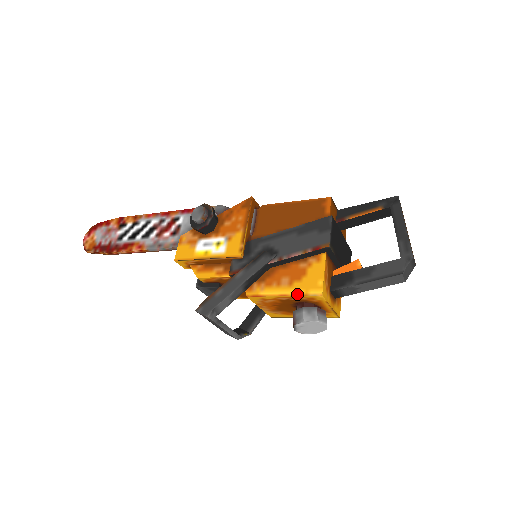
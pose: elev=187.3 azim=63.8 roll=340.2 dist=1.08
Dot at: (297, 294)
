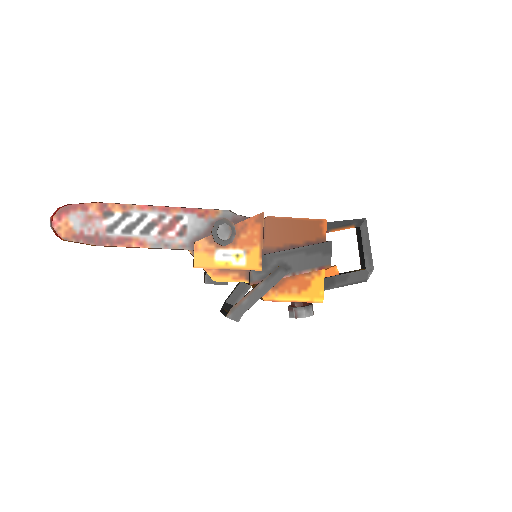
Dot at: (305, 301)
